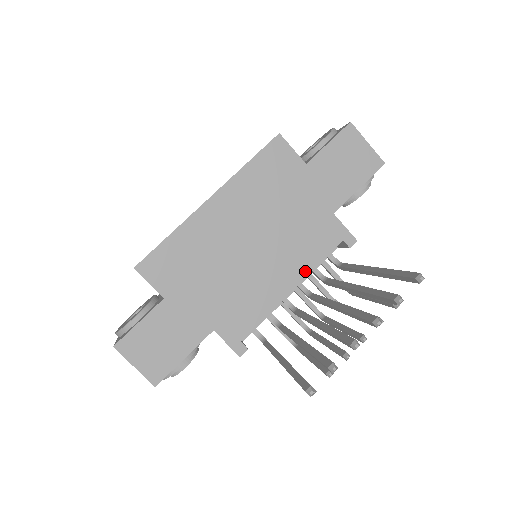
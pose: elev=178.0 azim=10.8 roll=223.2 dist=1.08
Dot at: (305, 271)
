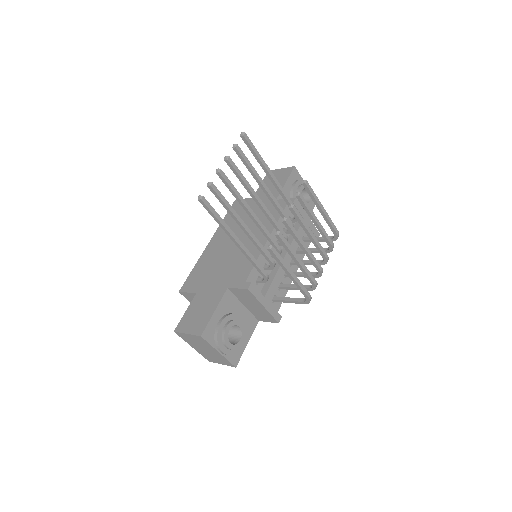
Dot at: (271, 229)
